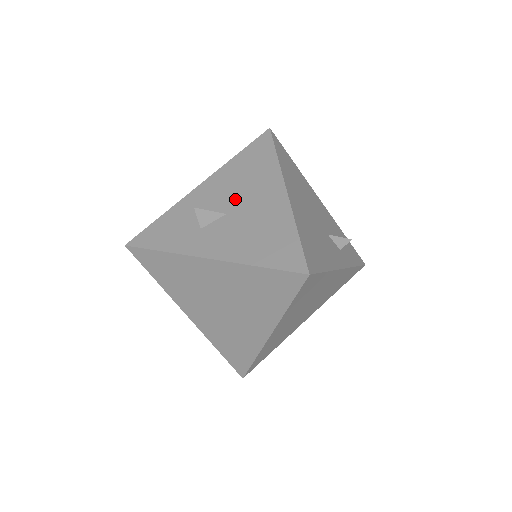
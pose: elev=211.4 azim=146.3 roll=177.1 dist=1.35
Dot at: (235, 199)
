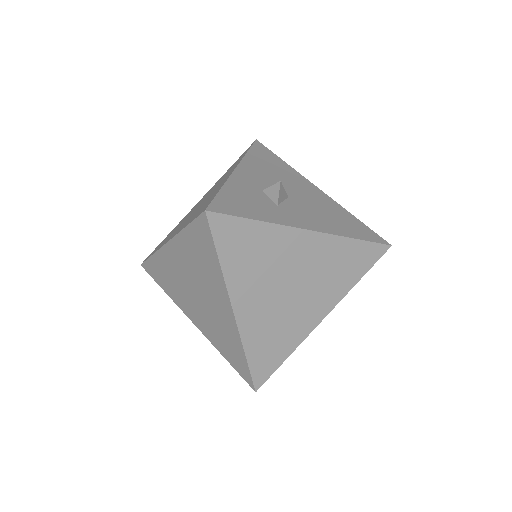
Dot at: (284, 187)
